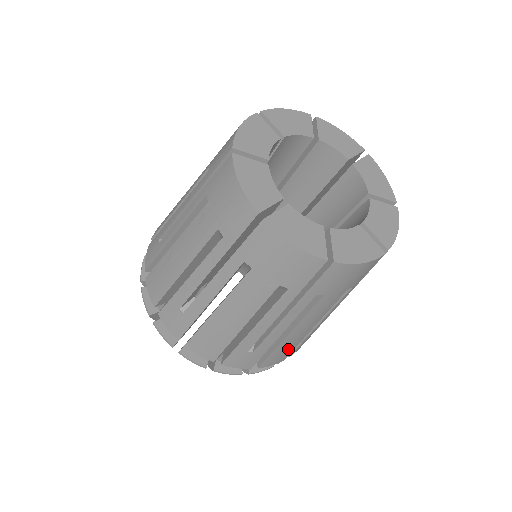
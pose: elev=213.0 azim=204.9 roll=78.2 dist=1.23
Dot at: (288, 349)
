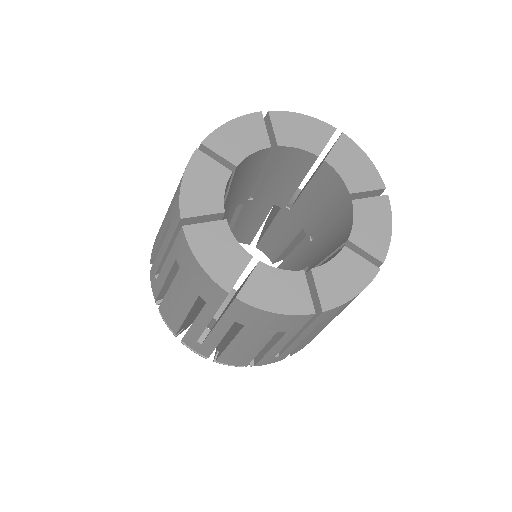
Dot at: (313, 338)
